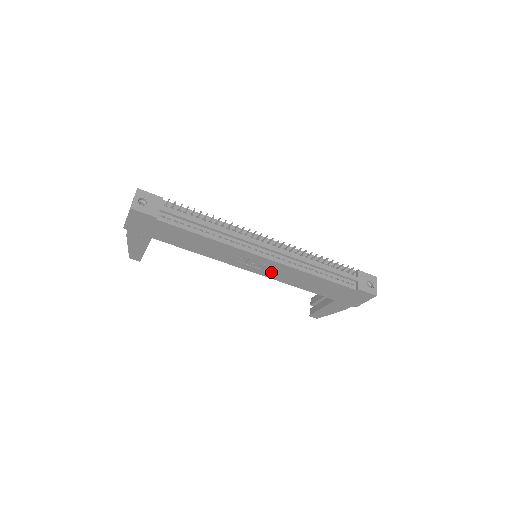
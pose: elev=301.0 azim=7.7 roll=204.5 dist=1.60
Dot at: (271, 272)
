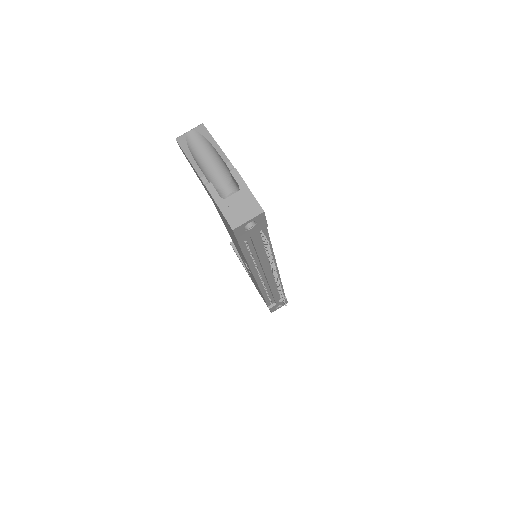
Dot at: occluded
